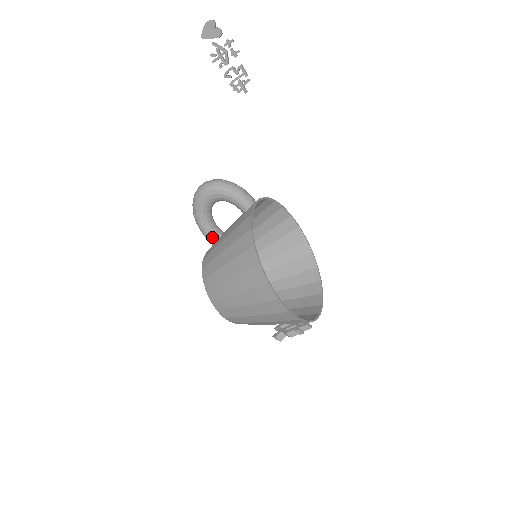
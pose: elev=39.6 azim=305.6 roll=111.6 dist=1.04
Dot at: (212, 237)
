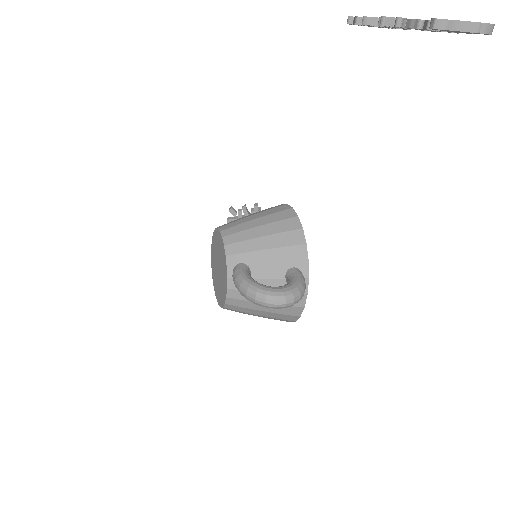
Dot at: occluded
